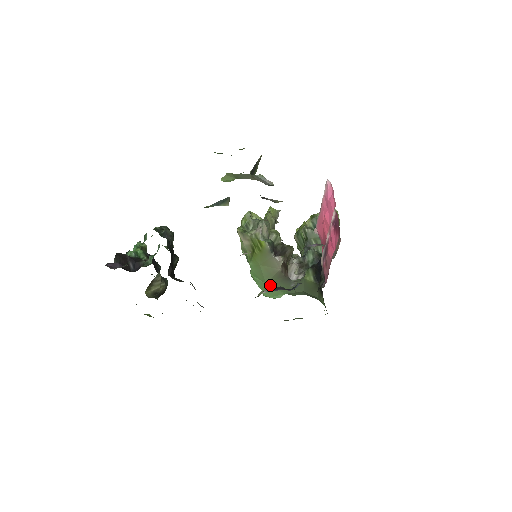
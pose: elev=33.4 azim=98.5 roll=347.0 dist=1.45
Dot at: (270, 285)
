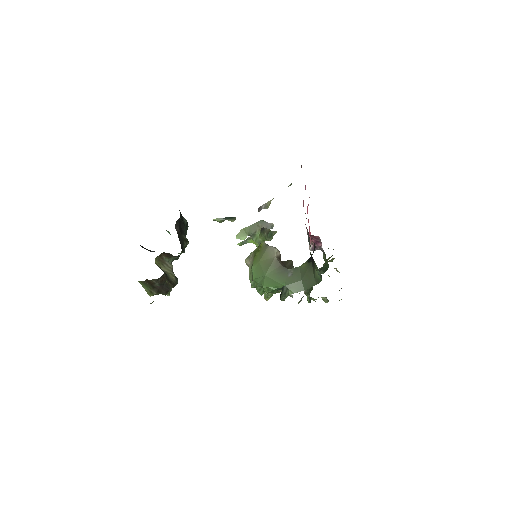
Dot at: (269, 277)
